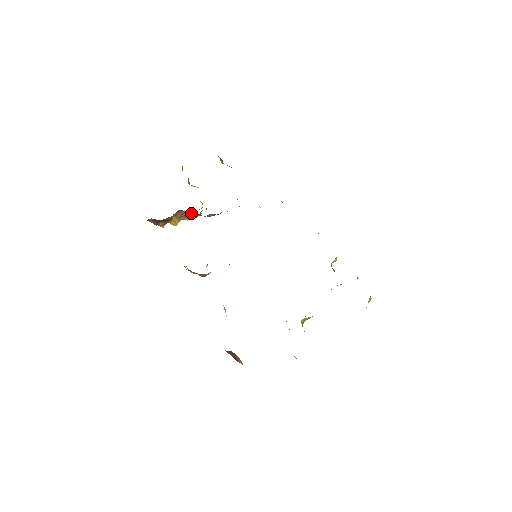
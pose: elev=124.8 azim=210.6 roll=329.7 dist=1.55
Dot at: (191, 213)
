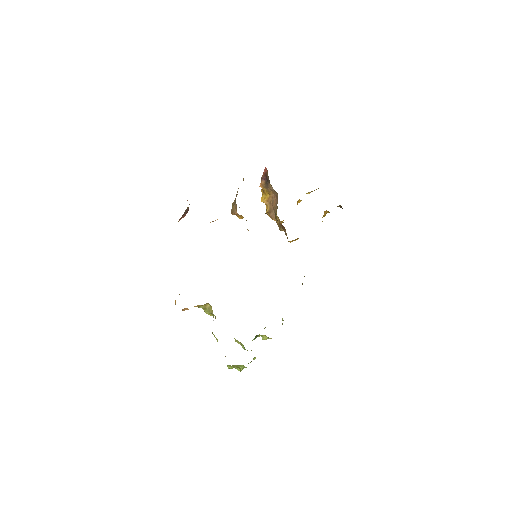
Dot at: (276, 206)
